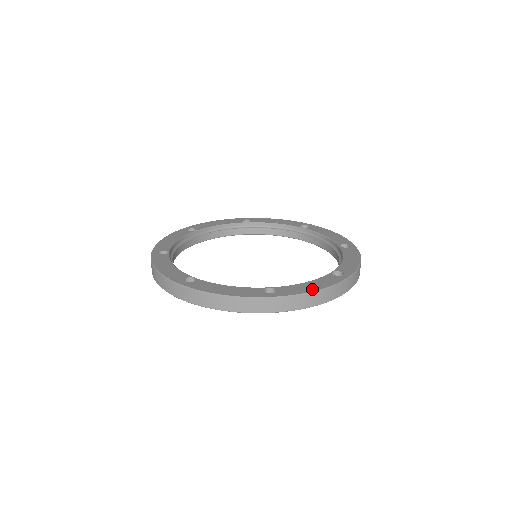
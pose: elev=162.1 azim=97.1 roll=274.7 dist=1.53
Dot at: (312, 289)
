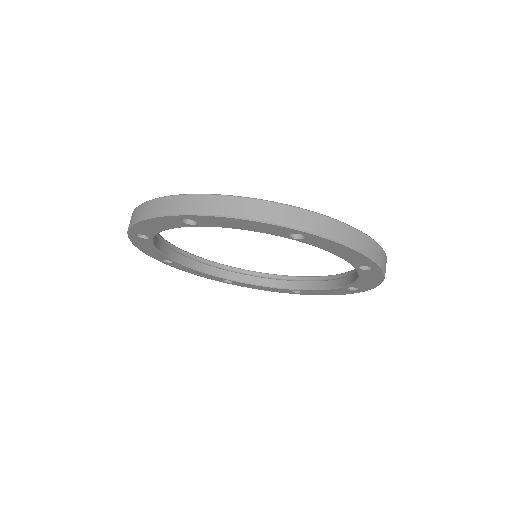
Dot at: (238, 197)
